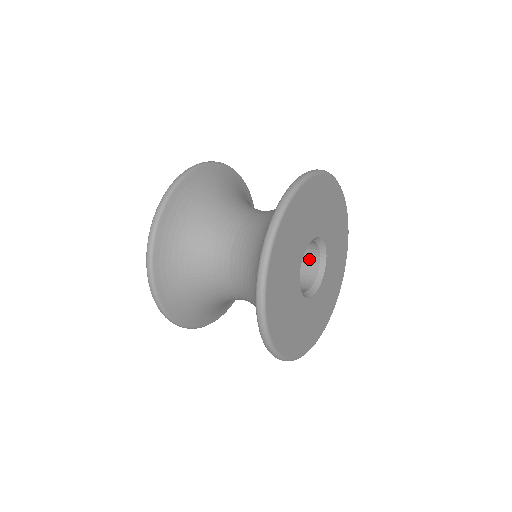
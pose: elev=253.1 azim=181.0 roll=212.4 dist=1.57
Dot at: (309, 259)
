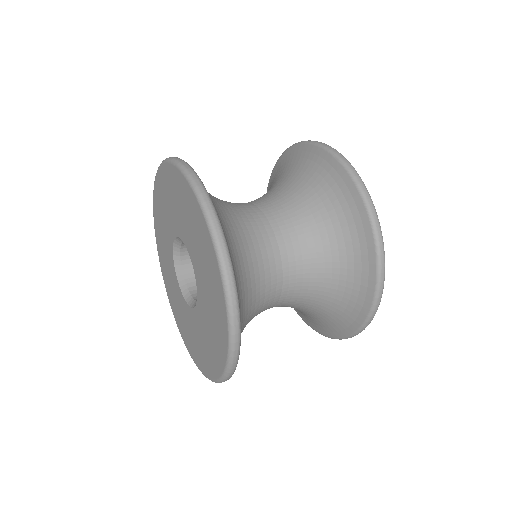
Dot at: occluded
